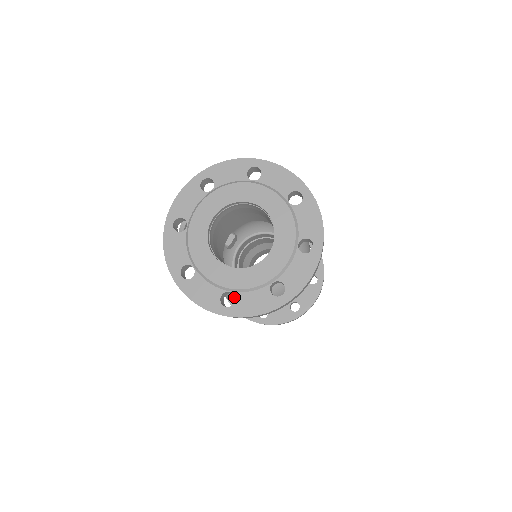
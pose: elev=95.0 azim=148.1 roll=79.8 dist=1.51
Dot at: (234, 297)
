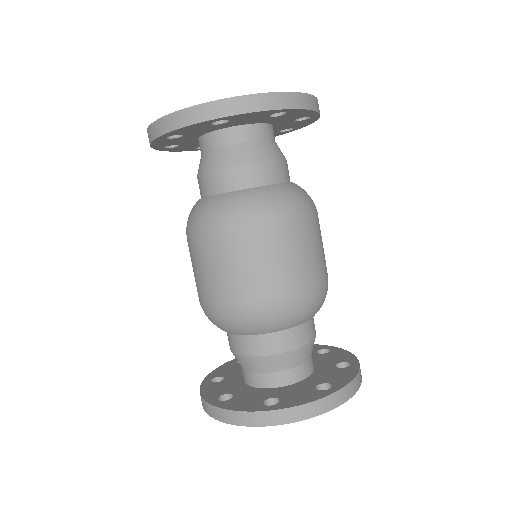
Dot at: (191, 216)
